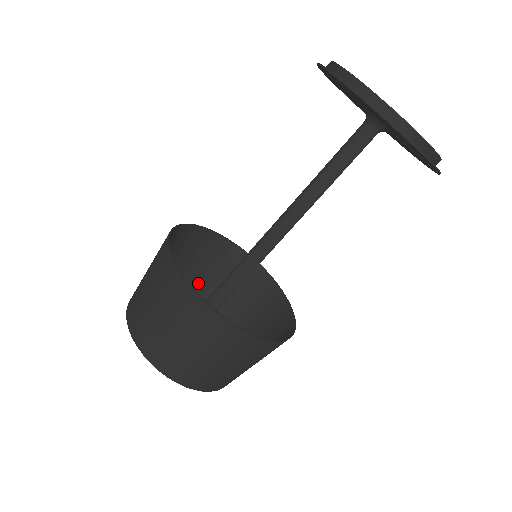
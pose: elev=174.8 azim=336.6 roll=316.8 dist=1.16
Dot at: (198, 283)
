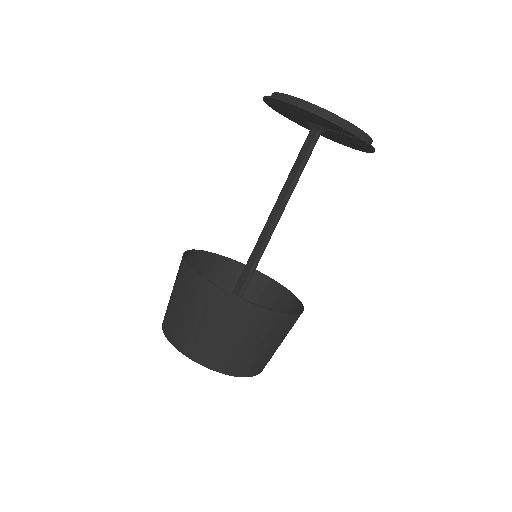
Dot at: occluded
